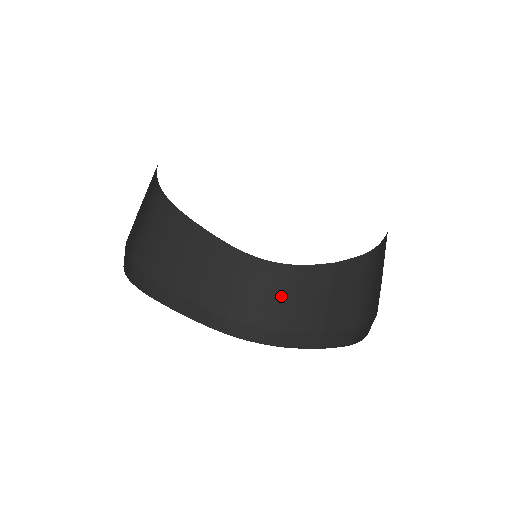
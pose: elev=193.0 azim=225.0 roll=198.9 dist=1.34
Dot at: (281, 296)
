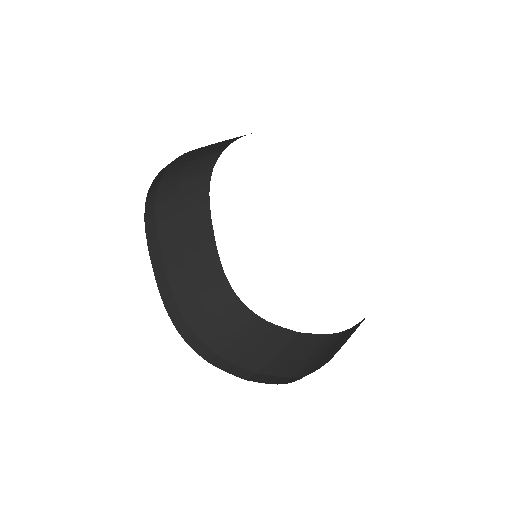
Dot at: (234, 330)
